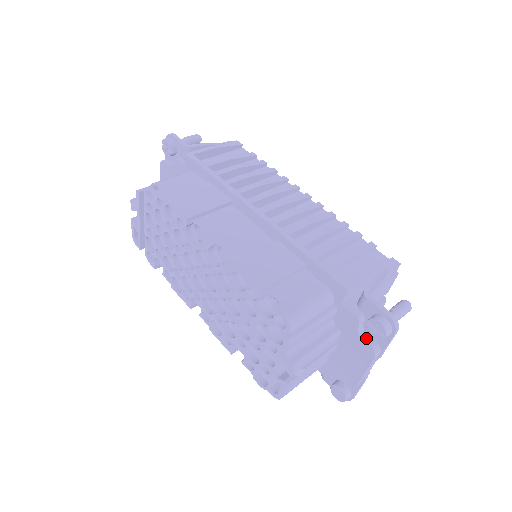
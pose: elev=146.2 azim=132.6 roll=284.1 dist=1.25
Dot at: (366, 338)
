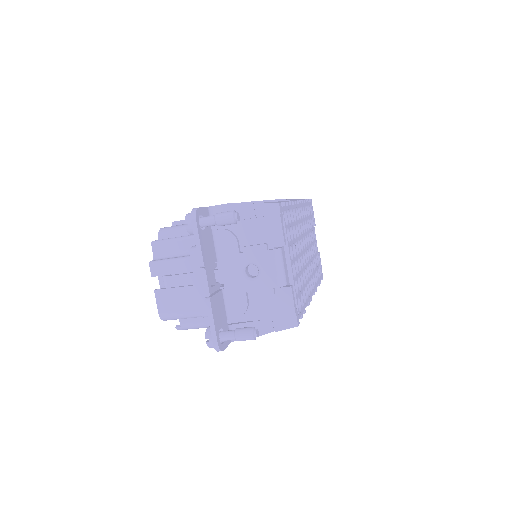
Dot at: occluded
